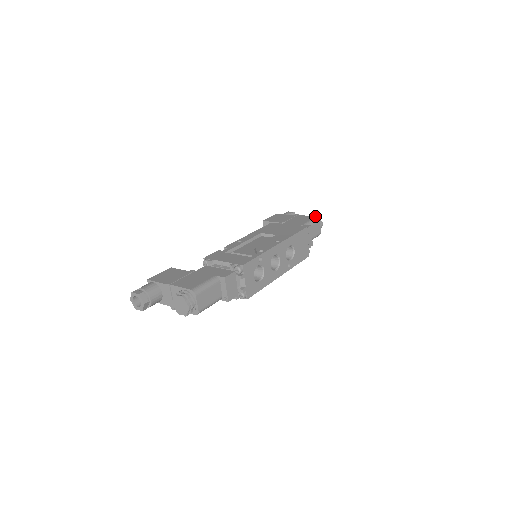
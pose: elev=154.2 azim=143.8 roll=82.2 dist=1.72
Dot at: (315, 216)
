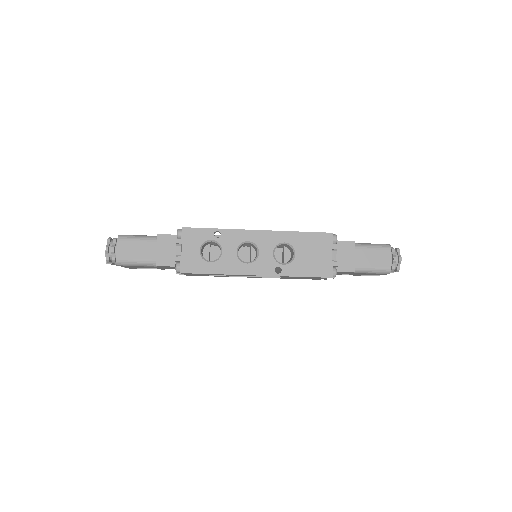
Dot at: (388, 244)
